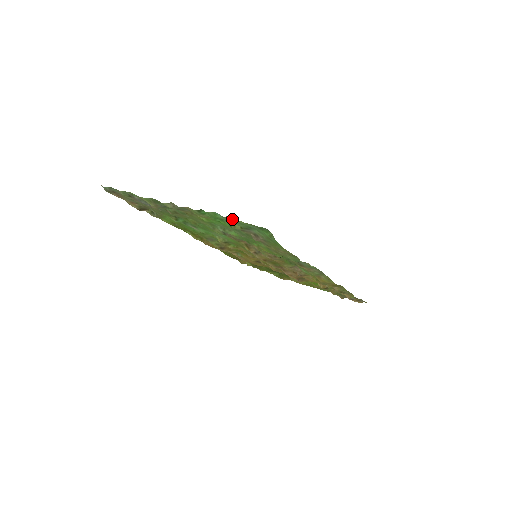
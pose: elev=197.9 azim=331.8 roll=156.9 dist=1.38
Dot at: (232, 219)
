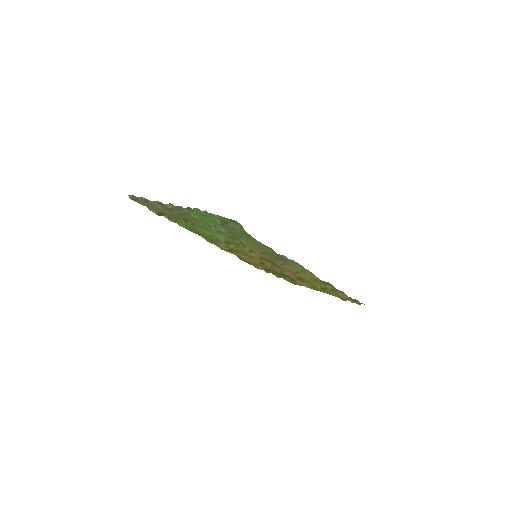
Dot at: (209, 213)
